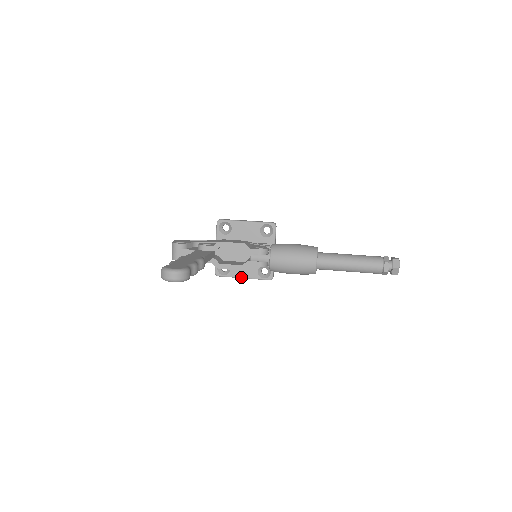
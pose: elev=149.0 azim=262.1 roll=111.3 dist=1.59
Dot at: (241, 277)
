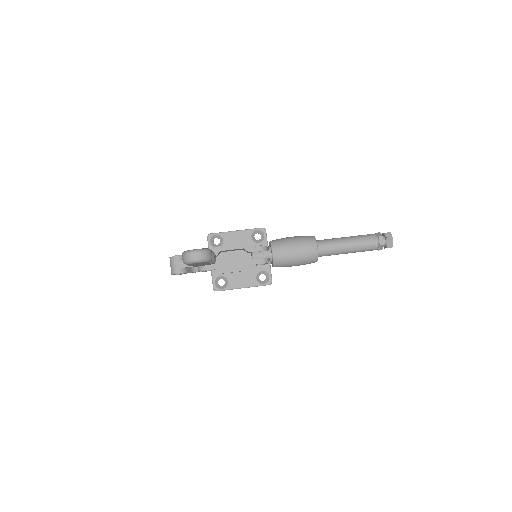
Dot at: (240, 287)
